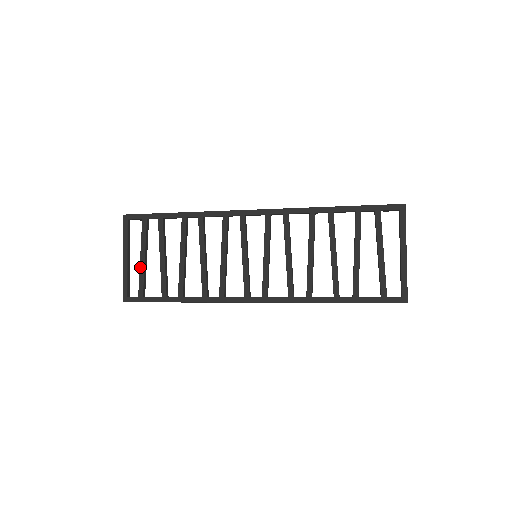
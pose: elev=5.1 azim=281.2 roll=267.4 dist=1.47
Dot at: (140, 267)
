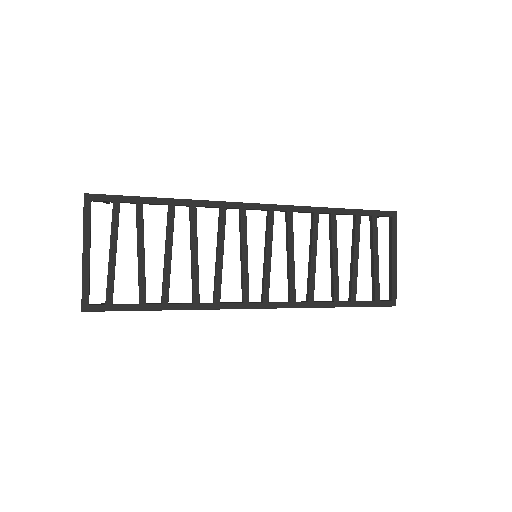
Dot at: (109, 265)
